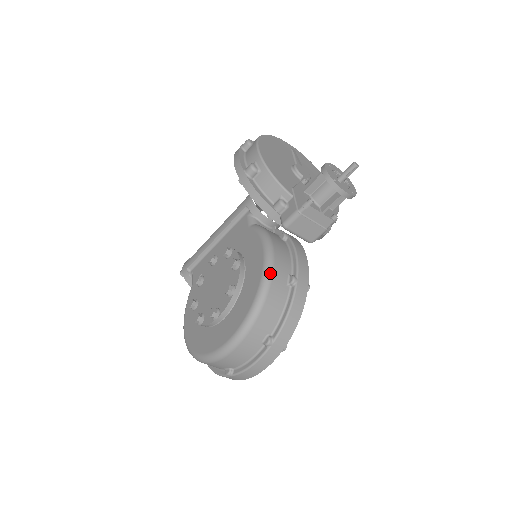
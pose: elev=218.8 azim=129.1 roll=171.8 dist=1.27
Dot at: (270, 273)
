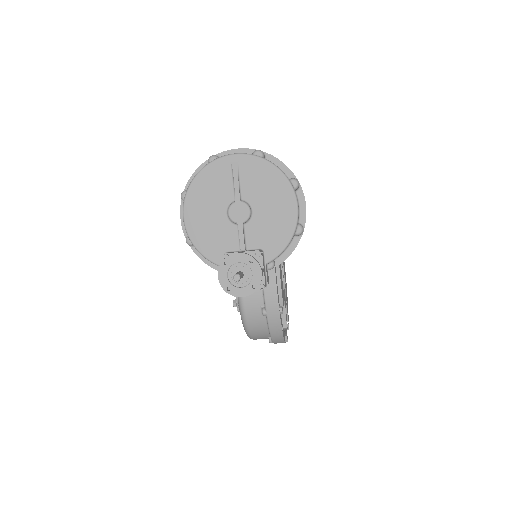
Dot at: (243, 313)
